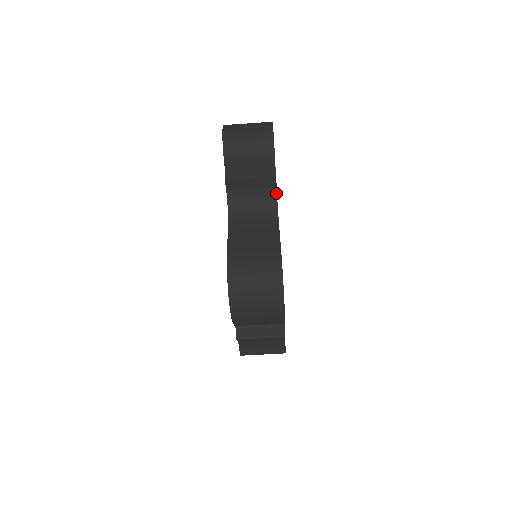
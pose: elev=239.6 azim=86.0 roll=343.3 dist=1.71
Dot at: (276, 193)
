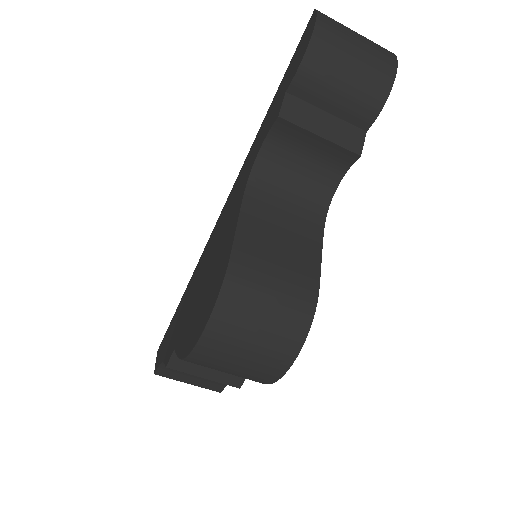
Dot at: (341, 178)
